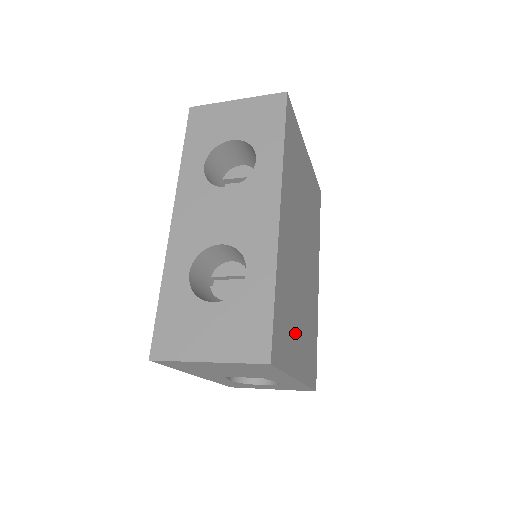
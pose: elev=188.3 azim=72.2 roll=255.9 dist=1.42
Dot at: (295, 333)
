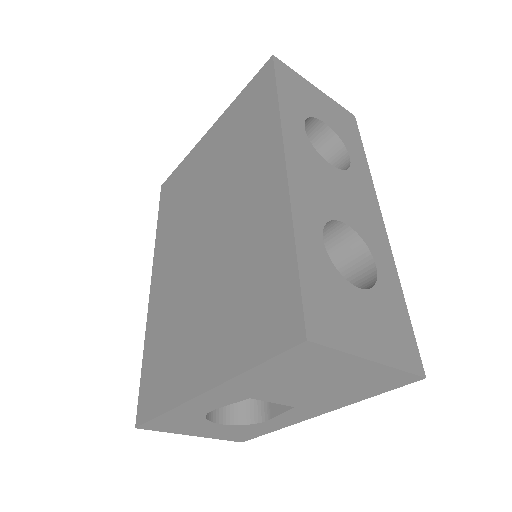
Dot at: occluded
